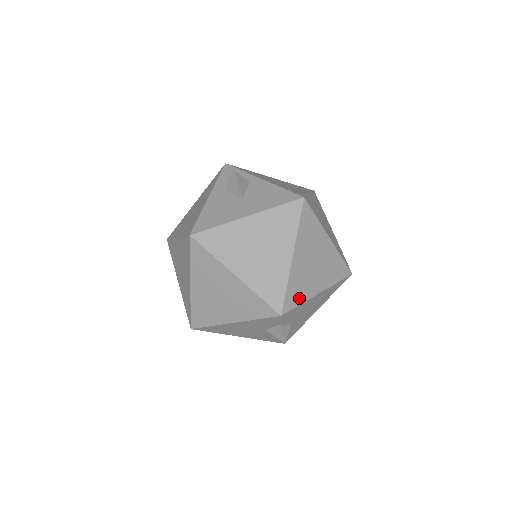
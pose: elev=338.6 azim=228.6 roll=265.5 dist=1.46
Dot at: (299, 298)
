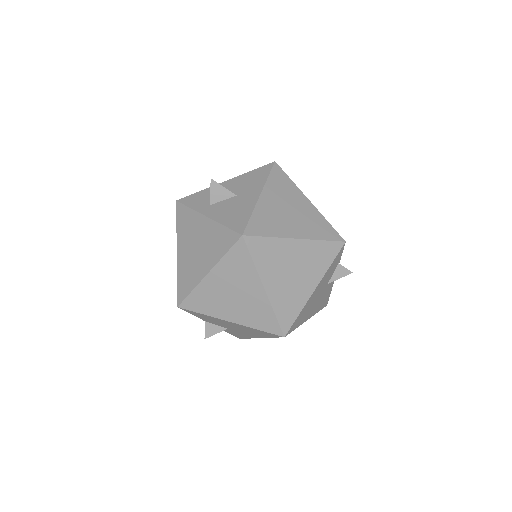
Dot at: occluded
